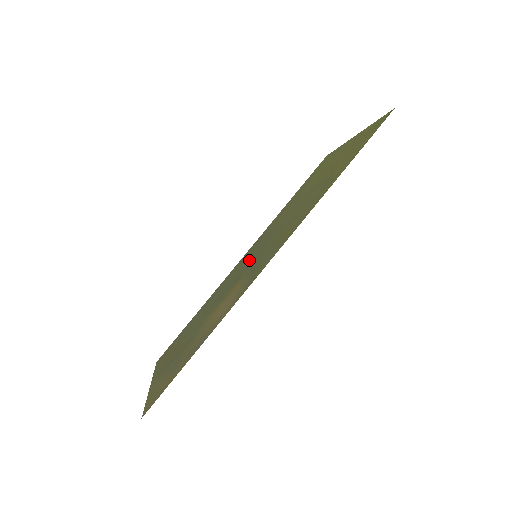
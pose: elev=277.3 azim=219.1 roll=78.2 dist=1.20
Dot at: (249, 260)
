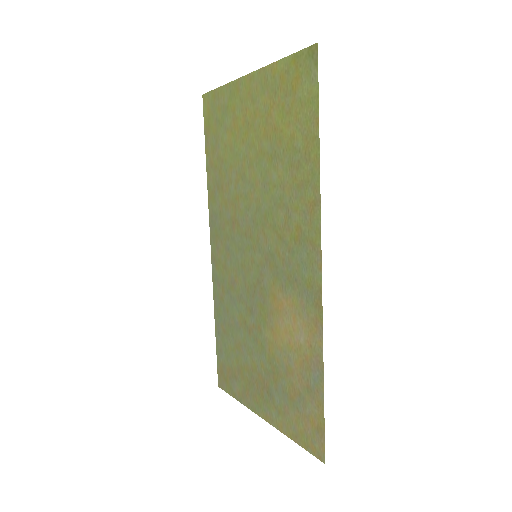
Dot at: (245, 260)
